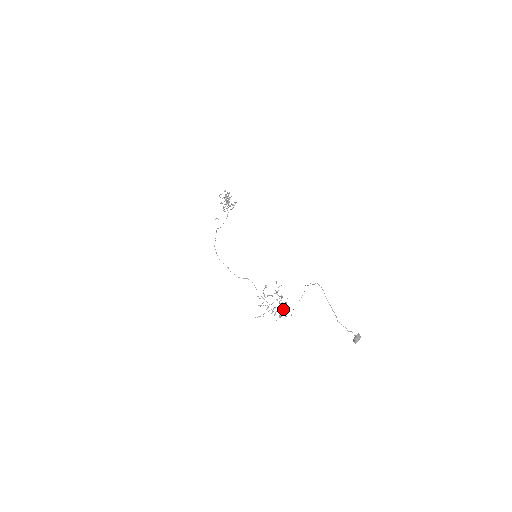
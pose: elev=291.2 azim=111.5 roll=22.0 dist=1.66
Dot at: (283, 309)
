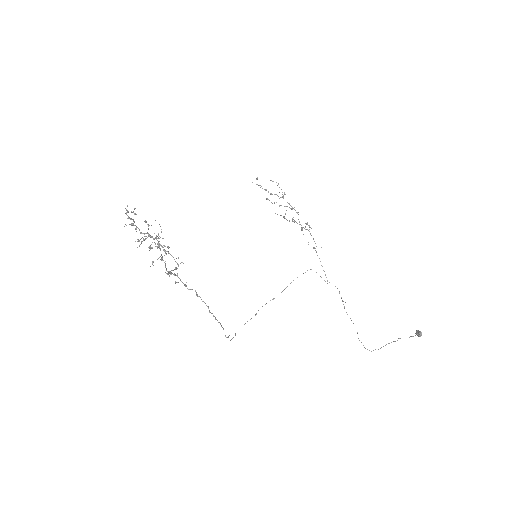
Dot at: (316, 252)
